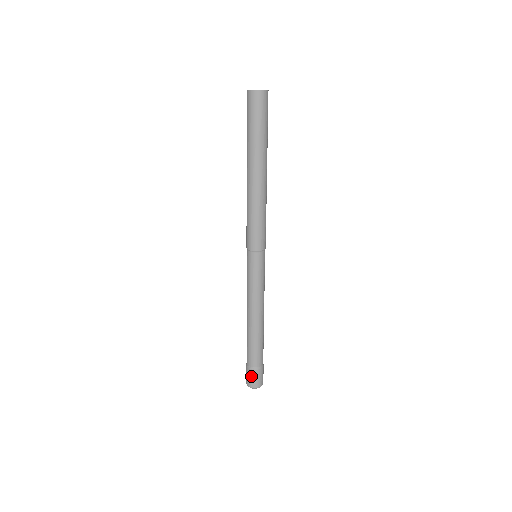
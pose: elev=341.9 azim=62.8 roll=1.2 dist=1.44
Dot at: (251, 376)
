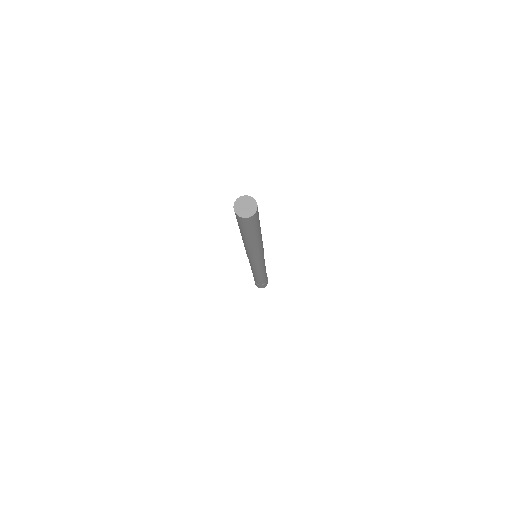
Dot at: occluded
